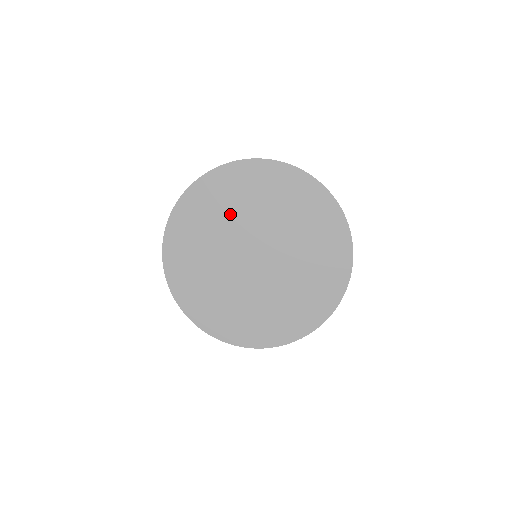
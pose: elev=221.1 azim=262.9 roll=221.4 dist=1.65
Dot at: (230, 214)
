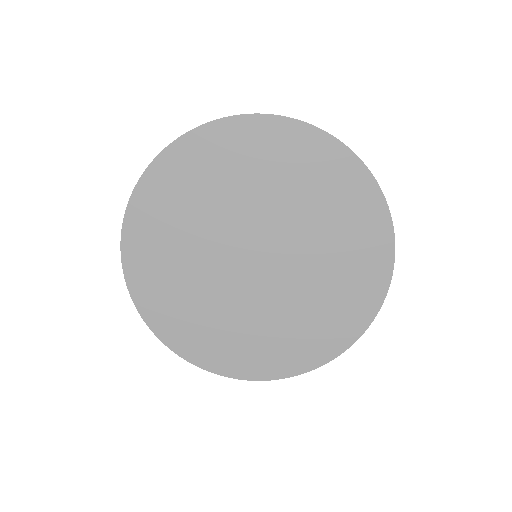
Dot at: (218, 197)
